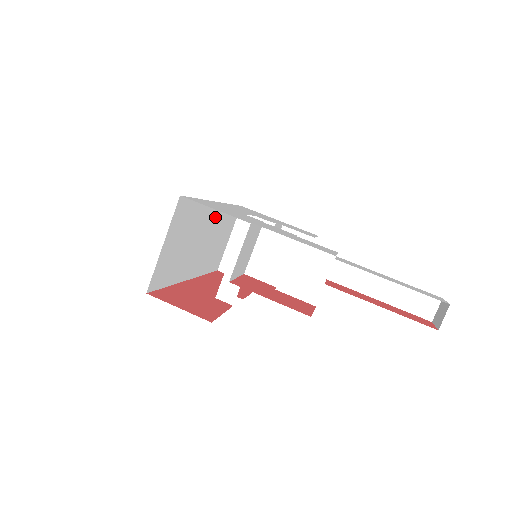
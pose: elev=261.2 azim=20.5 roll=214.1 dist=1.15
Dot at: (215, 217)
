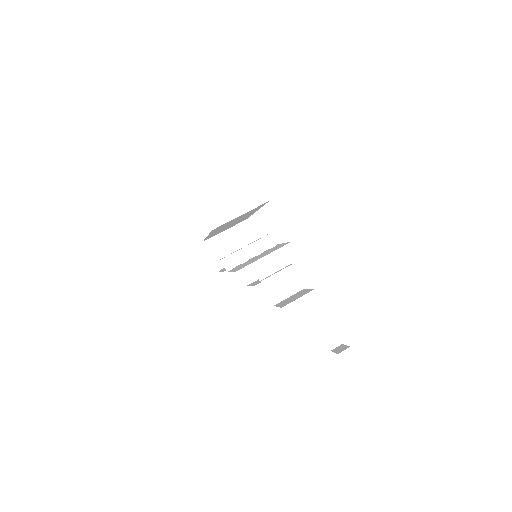
Dot at: occluded
